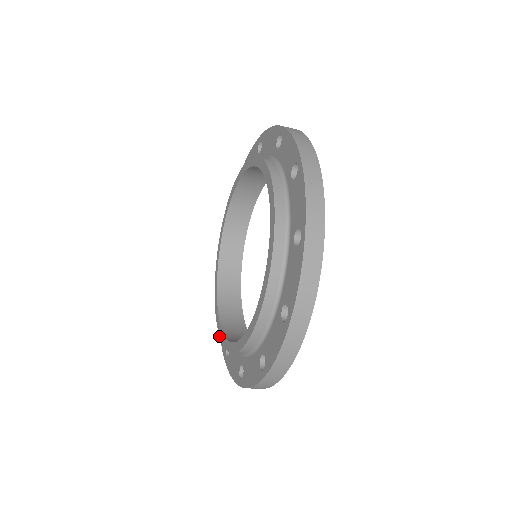
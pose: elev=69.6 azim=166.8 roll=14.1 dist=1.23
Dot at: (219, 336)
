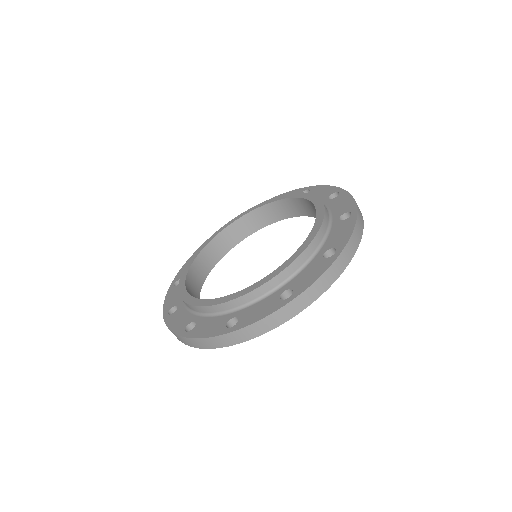
Dot at: (194, 305)
